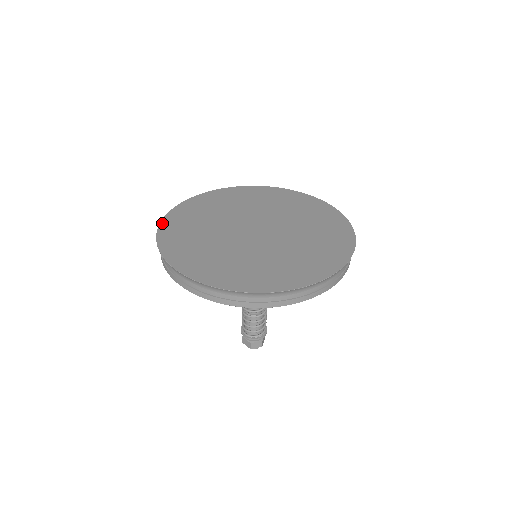
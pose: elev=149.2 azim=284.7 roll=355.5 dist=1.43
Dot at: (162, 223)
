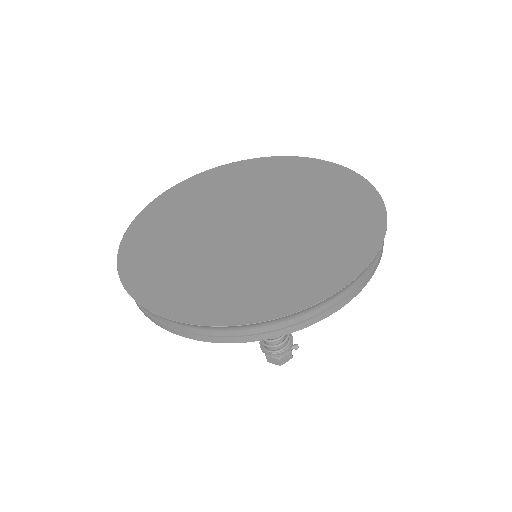
Dot at: (174, 187)
